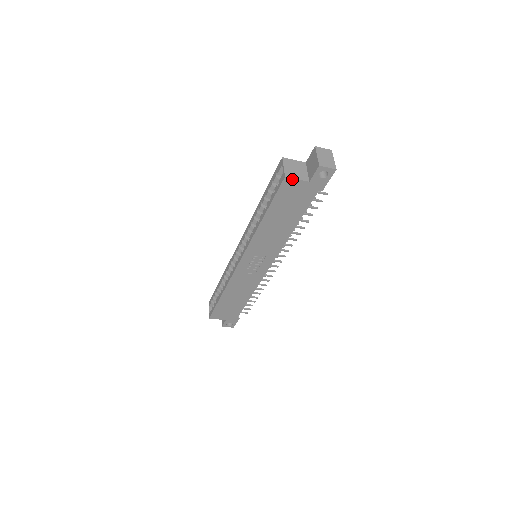
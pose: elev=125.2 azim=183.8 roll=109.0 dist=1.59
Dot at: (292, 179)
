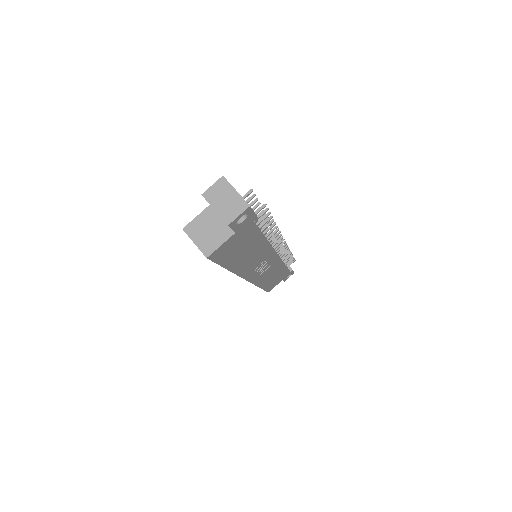
Dot at: (216, 250)
